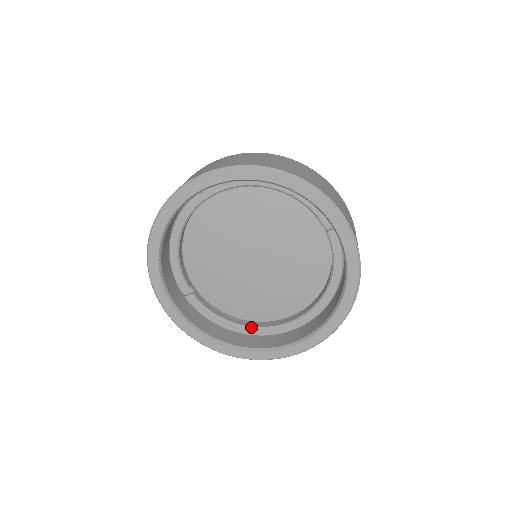
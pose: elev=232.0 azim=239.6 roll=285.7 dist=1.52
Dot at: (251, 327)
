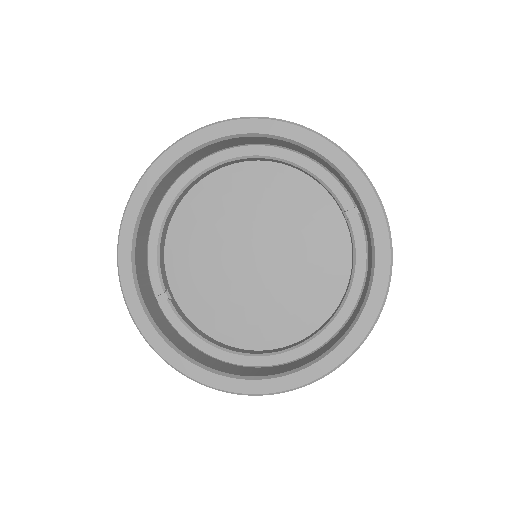
Dot at: (240, 353)
